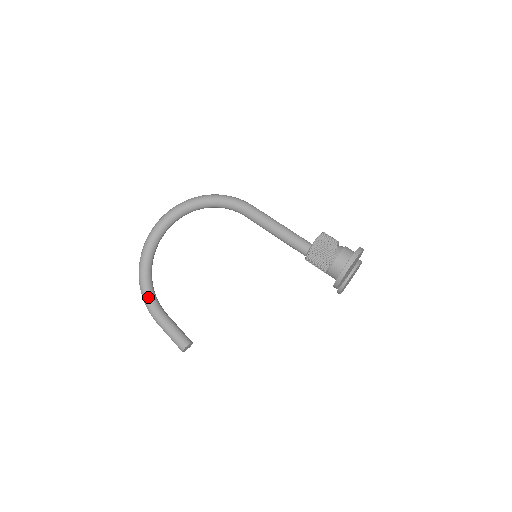
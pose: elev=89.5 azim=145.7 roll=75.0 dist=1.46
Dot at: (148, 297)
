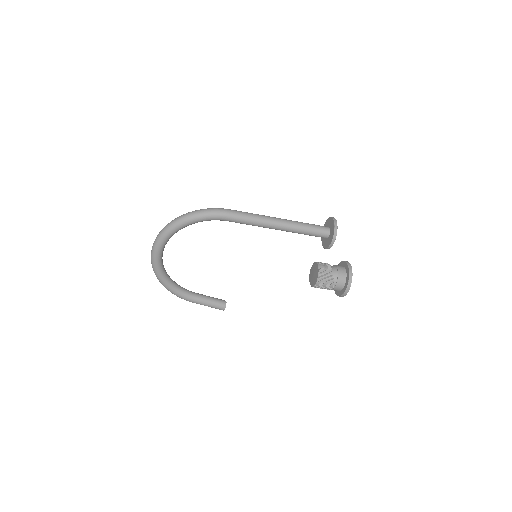
Dot at: (179, 294)
